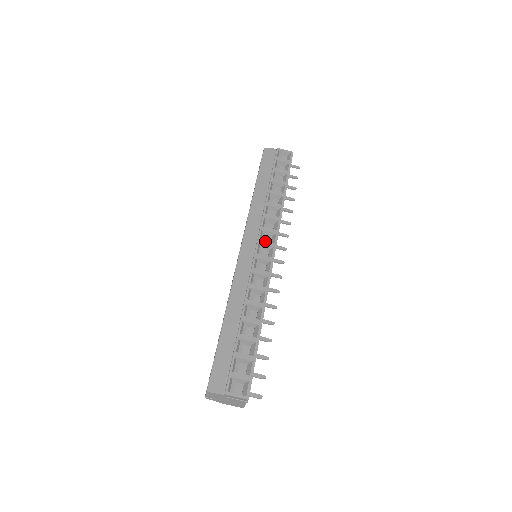
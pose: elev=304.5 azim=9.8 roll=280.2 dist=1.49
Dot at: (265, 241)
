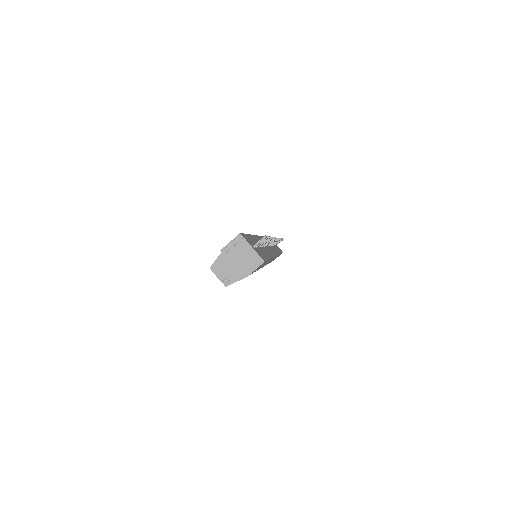
Dot at: occluded
